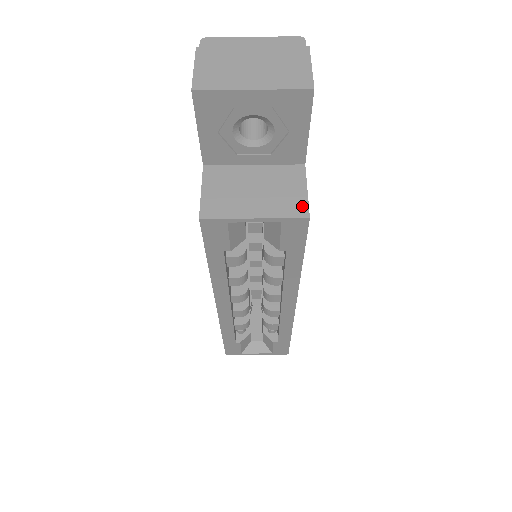
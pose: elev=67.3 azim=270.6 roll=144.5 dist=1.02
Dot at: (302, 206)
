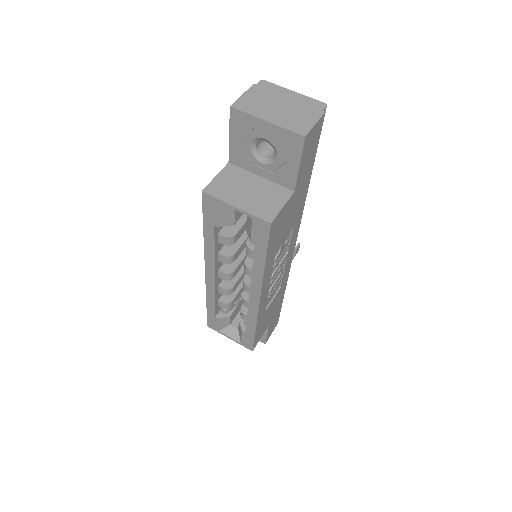
Dot at: (272, 214)
